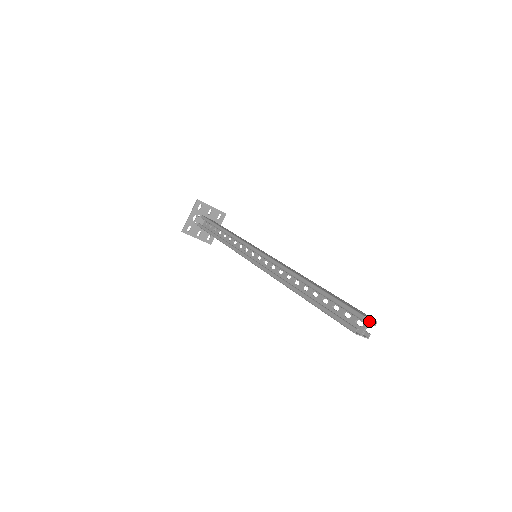
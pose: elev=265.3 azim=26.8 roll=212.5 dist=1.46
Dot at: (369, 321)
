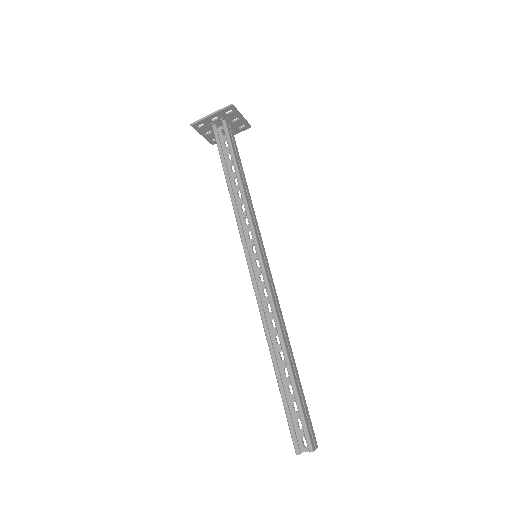
Dot at: occluded
